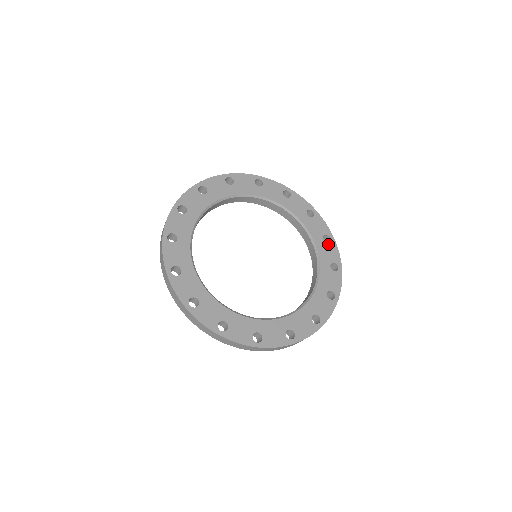
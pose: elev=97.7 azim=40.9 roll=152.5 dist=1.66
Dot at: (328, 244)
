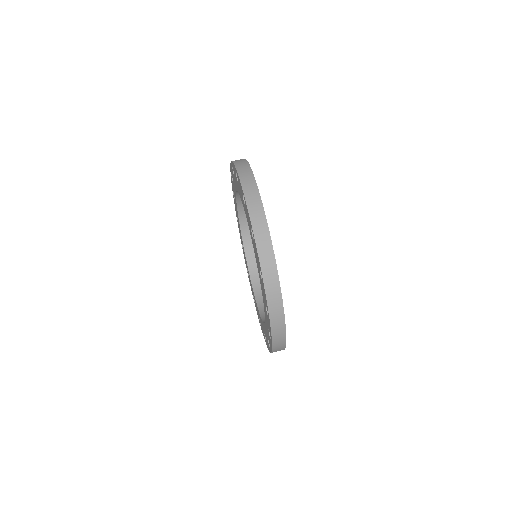
Dot at: occluded
